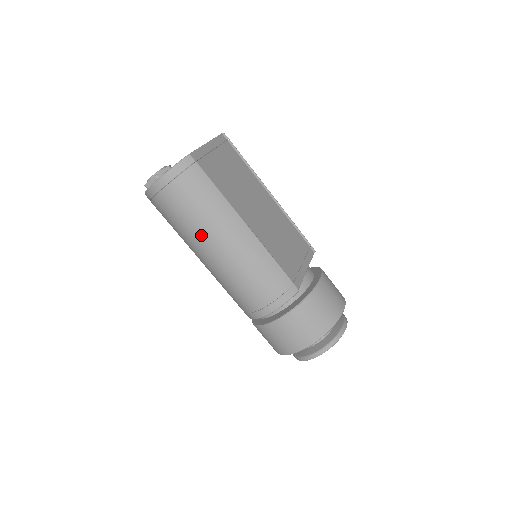
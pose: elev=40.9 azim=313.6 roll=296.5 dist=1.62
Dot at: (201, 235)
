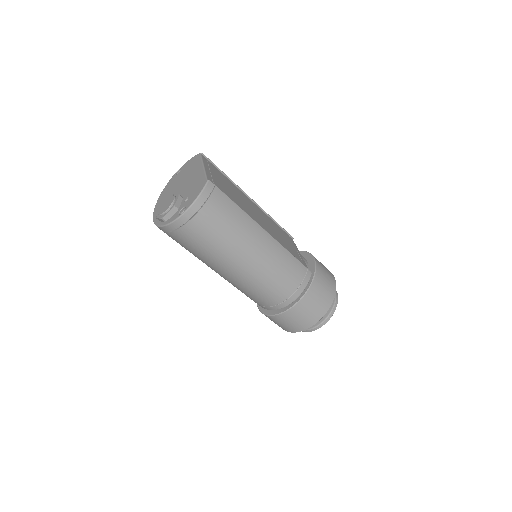
Dot at: (232, 250)
